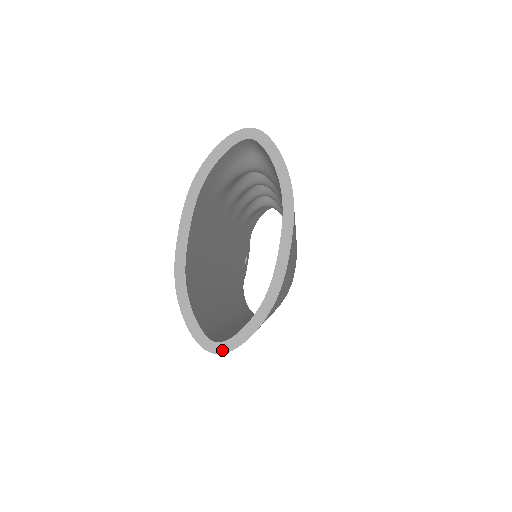
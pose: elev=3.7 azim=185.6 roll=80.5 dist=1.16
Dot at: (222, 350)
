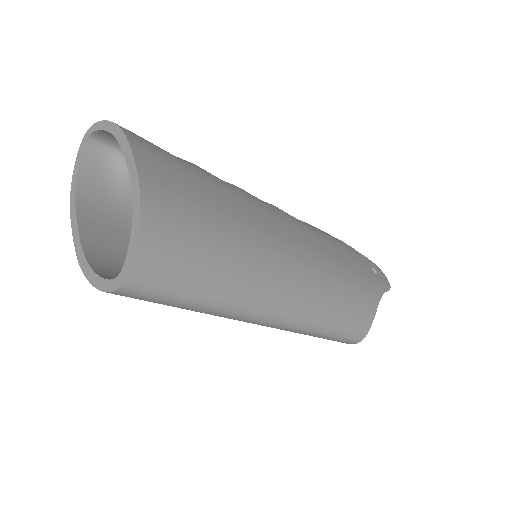
Dot at: (123, 277)
